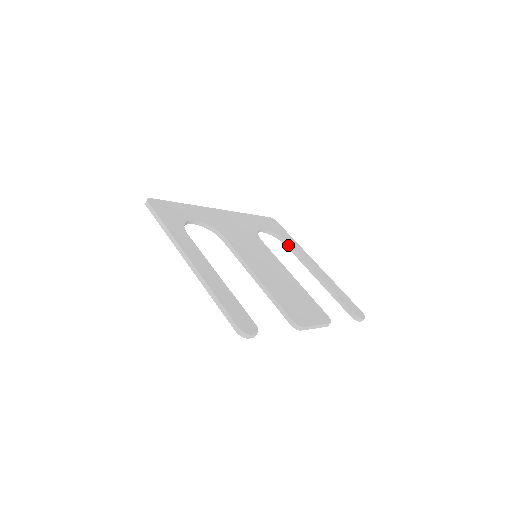
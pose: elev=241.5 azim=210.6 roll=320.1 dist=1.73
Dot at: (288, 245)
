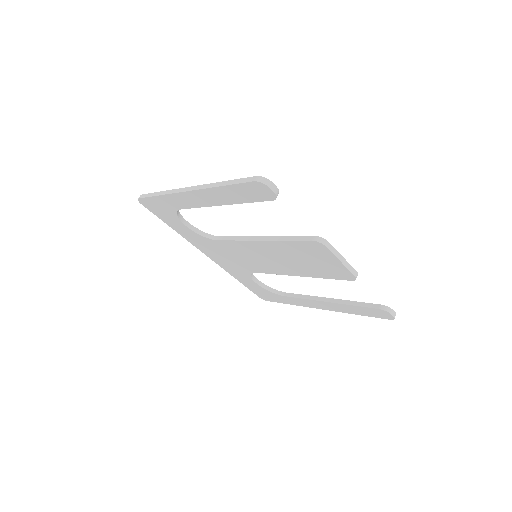
Dot at: (286, 294)
